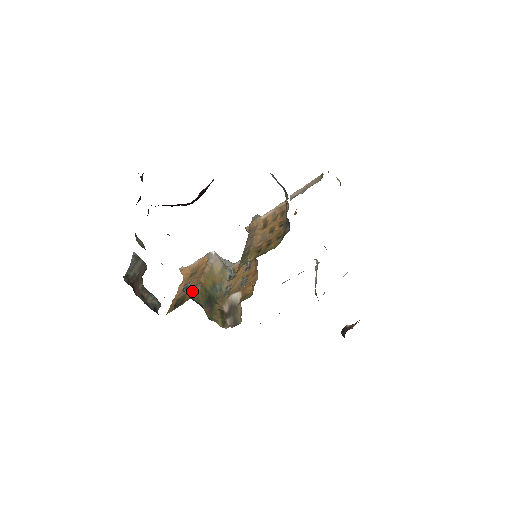
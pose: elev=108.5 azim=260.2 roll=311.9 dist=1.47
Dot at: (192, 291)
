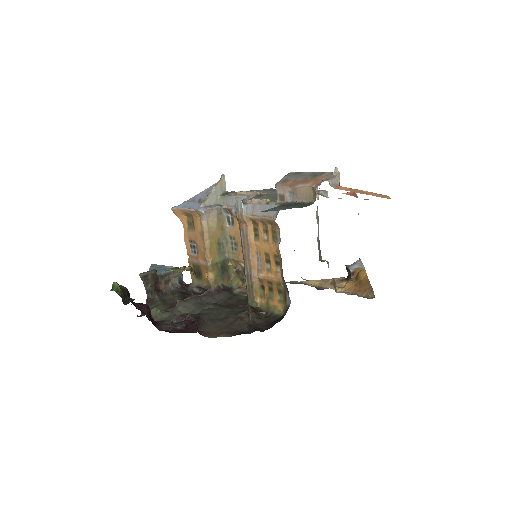
Dot at: (205, 271)
